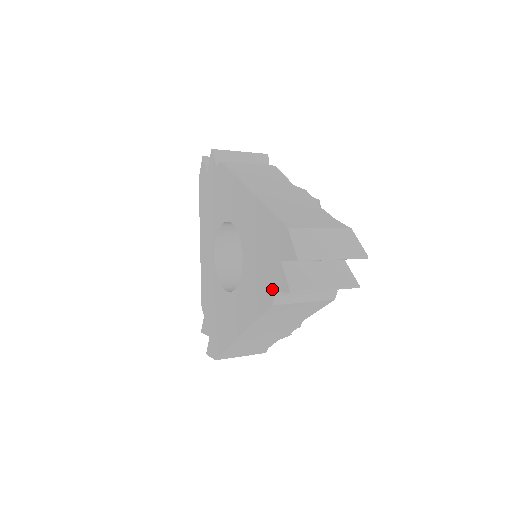
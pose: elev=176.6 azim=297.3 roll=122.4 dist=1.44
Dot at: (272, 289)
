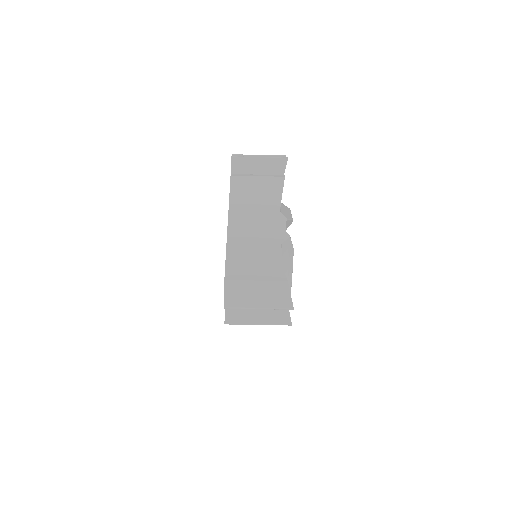
Dot at: occluded
